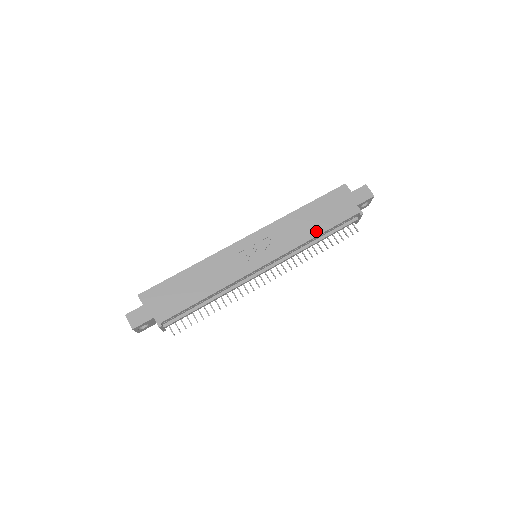
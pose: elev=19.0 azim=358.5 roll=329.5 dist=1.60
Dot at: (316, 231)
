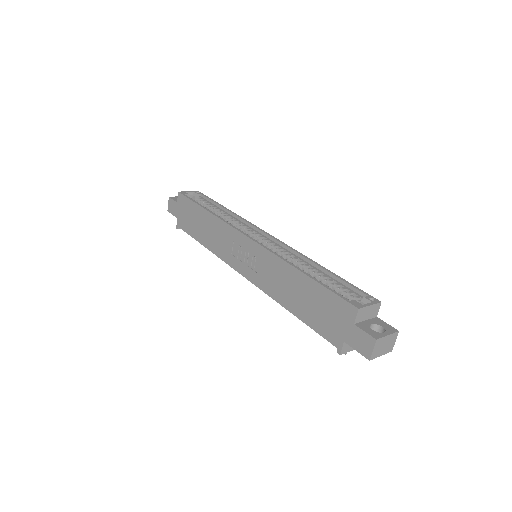
Dot at: (291, 306)
